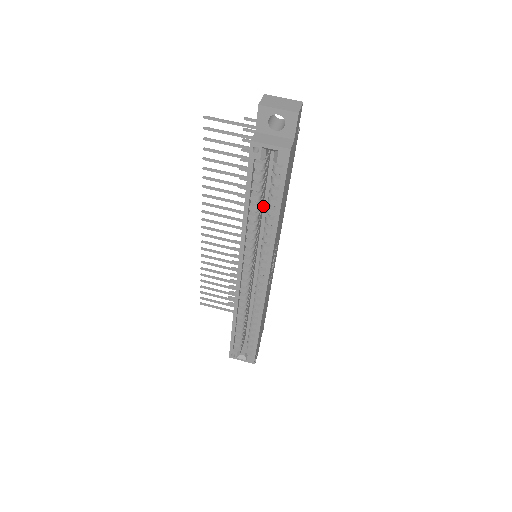
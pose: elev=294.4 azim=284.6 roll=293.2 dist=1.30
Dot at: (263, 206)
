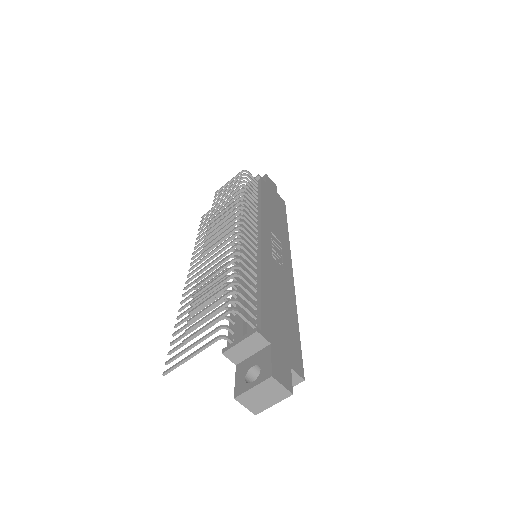
Dot at: occluded
